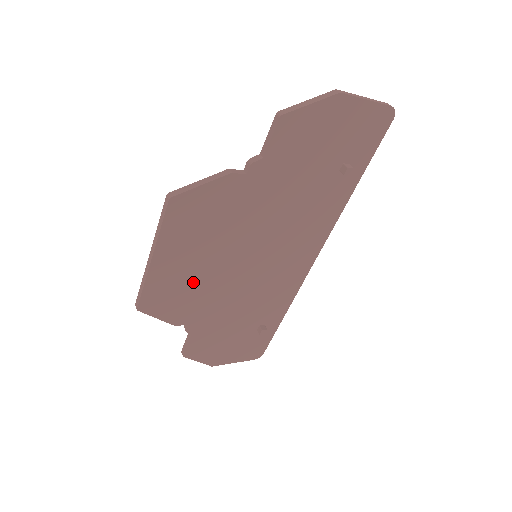
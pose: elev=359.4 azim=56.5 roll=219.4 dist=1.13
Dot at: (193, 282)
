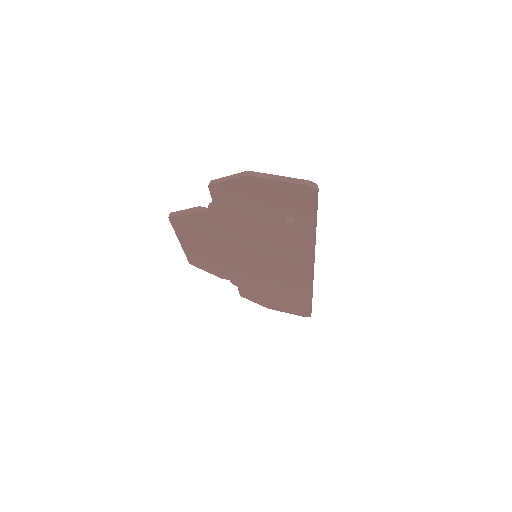
Dot at: (216, 259)
